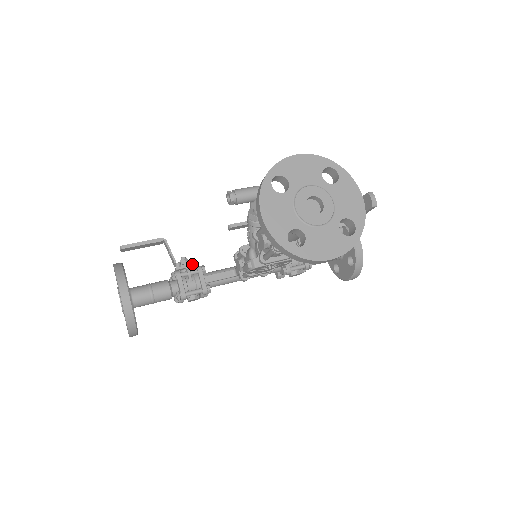
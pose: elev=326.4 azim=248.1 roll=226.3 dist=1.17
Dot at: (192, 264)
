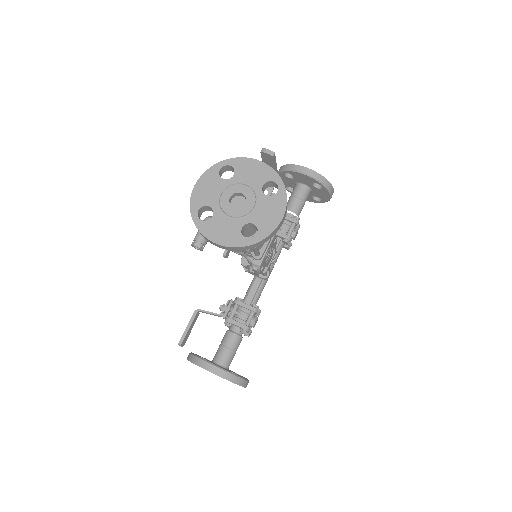
Dot at: (229, 304)
